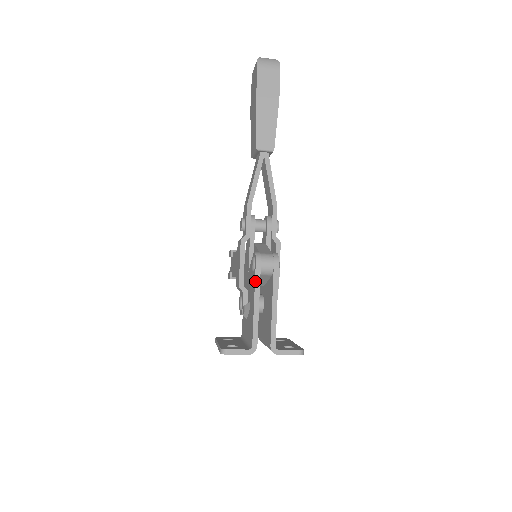
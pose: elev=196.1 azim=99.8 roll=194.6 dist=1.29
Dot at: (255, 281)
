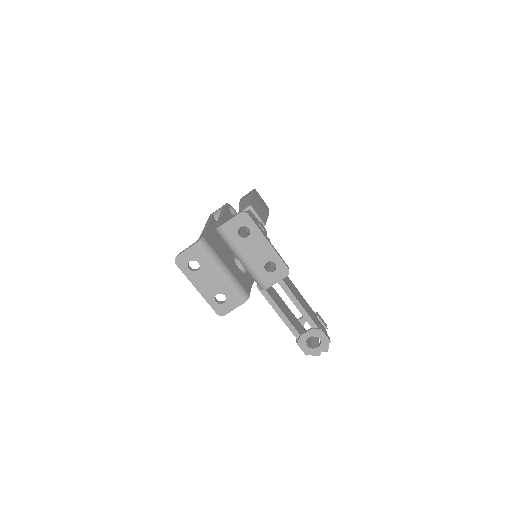
Dot at: (208, 220)
